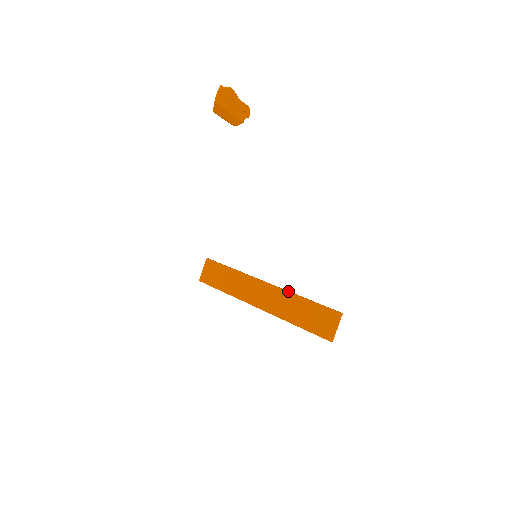
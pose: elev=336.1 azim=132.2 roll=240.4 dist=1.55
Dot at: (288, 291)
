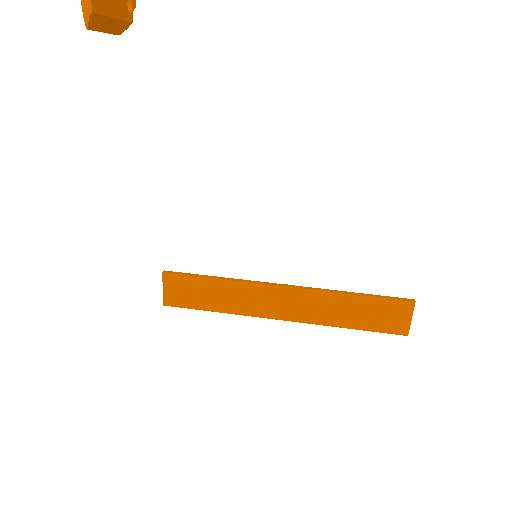
Dot at: (326, 291)
